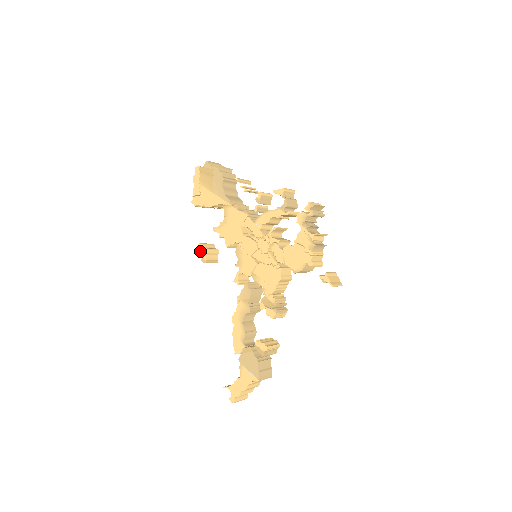
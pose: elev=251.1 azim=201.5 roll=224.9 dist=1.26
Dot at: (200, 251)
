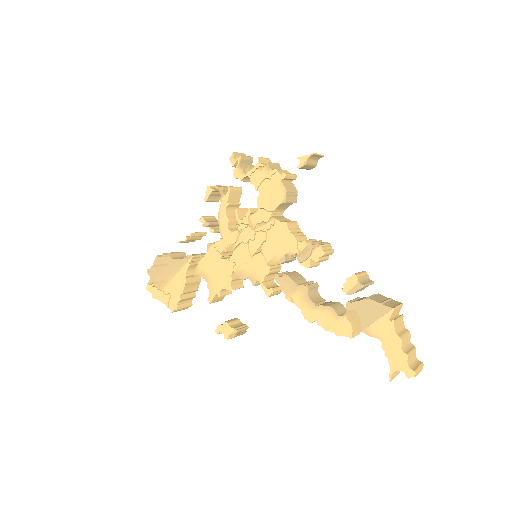
Dot at: occluded
